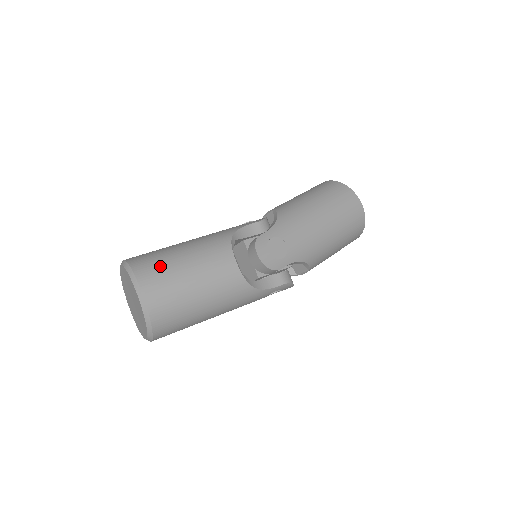
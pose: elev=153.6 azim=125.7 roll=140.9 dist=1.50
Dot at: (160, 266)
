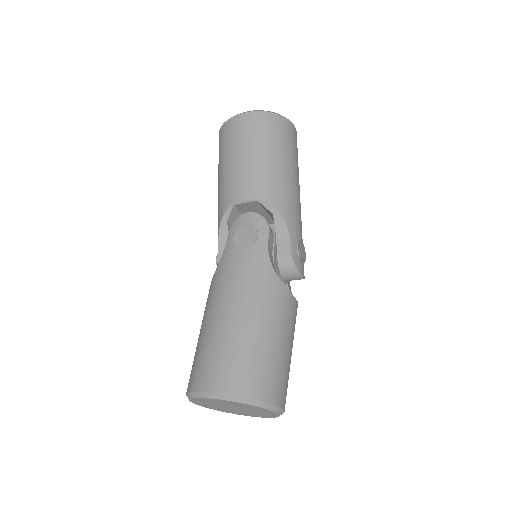
Dot at: (274, 372)
